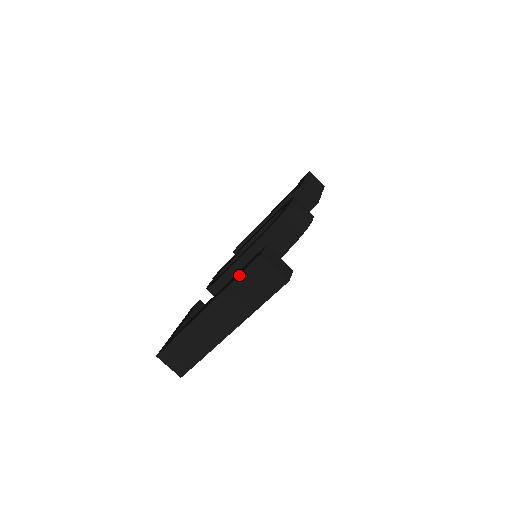
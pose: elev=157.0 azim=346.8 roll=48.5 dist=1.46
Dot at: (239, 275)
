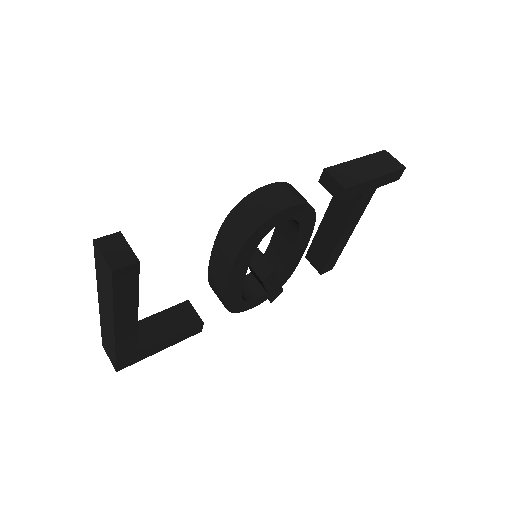
Dot at: (95, 264)
